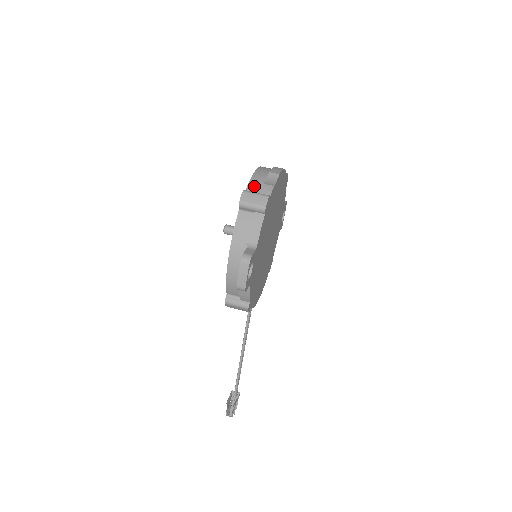
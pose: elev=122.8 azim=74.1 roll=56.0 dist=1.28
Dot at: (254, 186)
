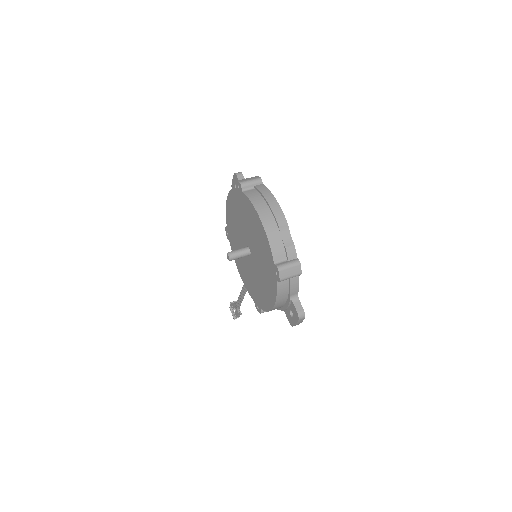
Dot at: (278, 253)
